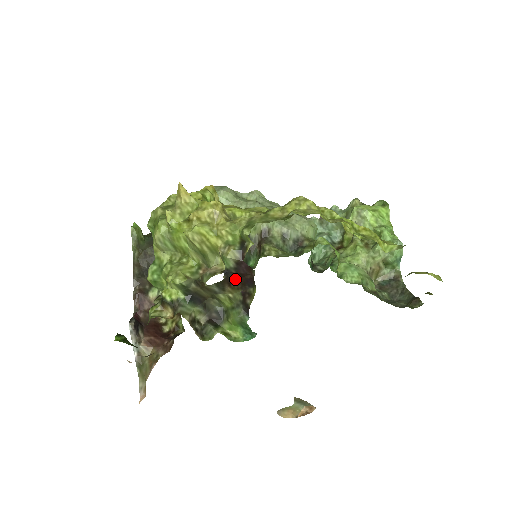
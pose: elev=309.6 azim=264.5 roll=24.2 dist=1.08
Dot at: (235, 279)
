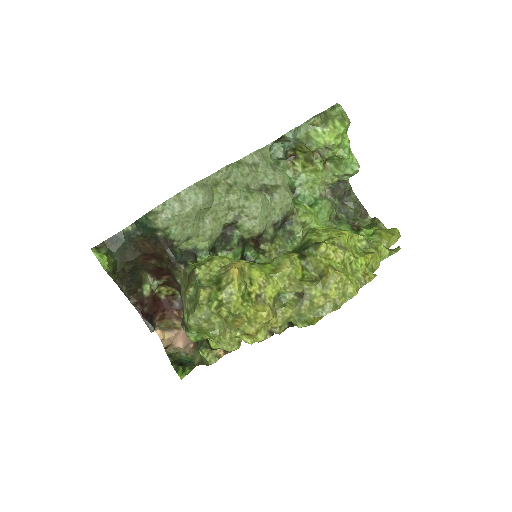
Dot at: occluded
